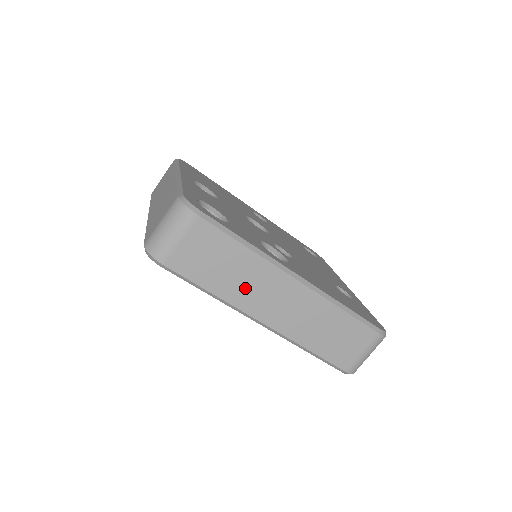
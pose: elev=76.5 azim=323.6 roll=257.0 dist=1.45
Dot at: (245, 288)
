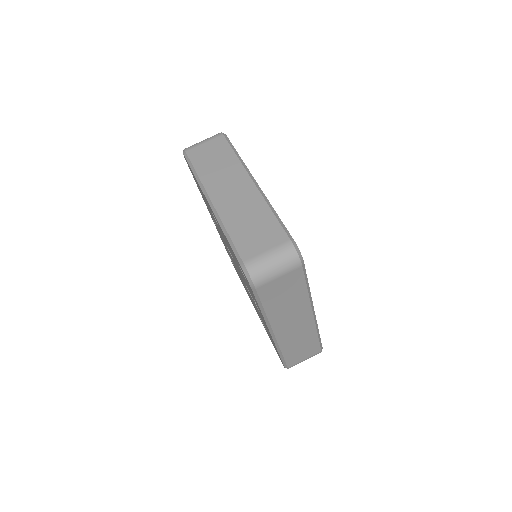
Dot at: (285, 313)
